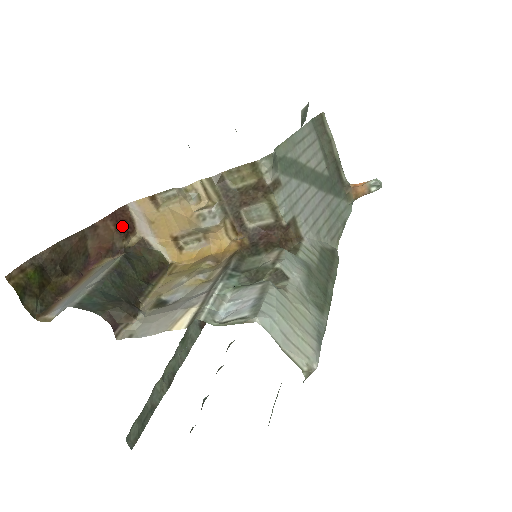
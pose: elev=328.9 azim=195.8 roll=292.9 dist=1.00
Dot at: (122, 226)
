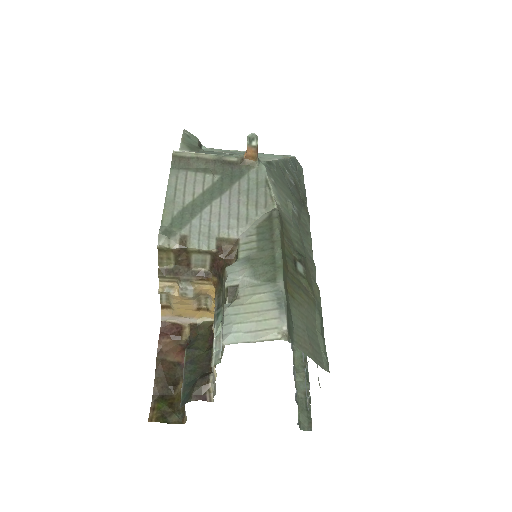
Dot at: (172, 333)
